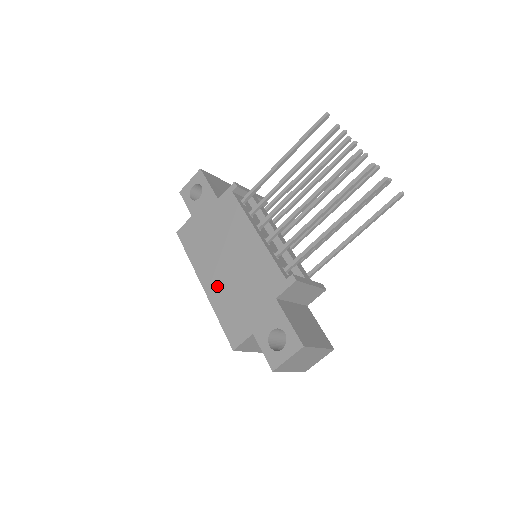
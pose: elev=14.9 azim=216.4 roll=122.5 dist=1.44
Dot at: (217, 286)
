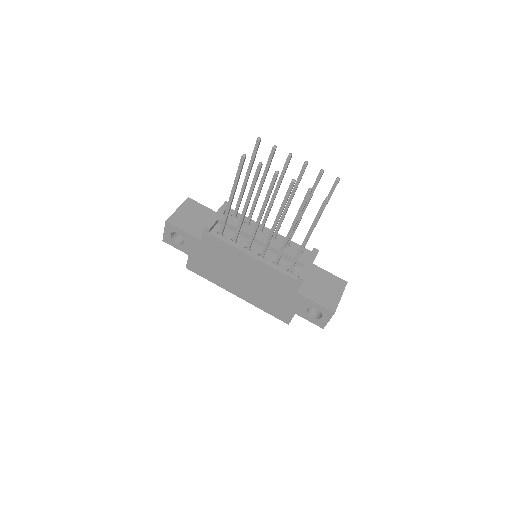
Dot at: (248, 294)
